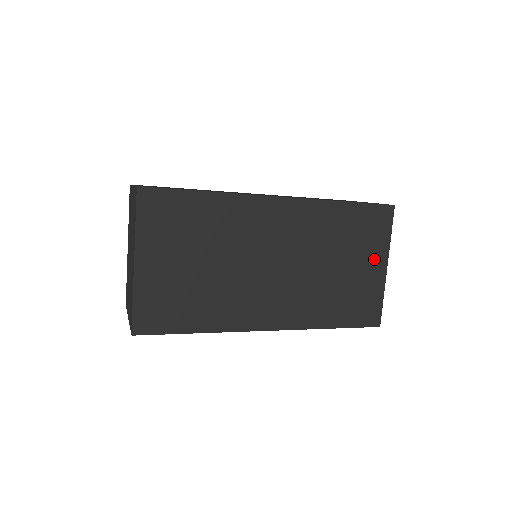
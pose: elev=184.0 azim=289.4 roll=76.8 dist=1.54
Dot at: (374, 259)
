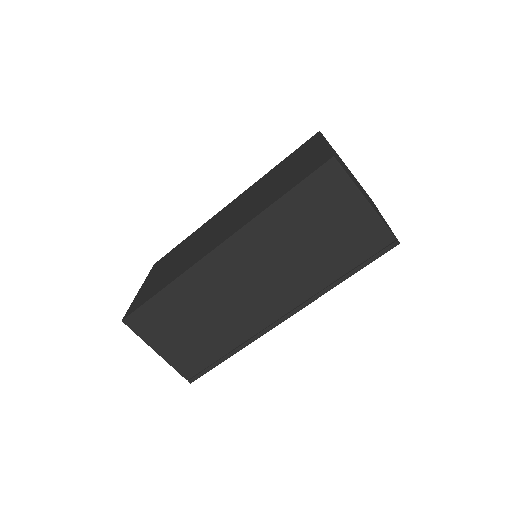
Dot at: occluded
